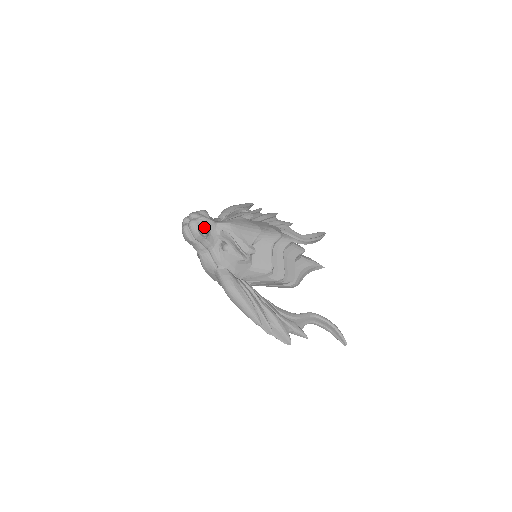
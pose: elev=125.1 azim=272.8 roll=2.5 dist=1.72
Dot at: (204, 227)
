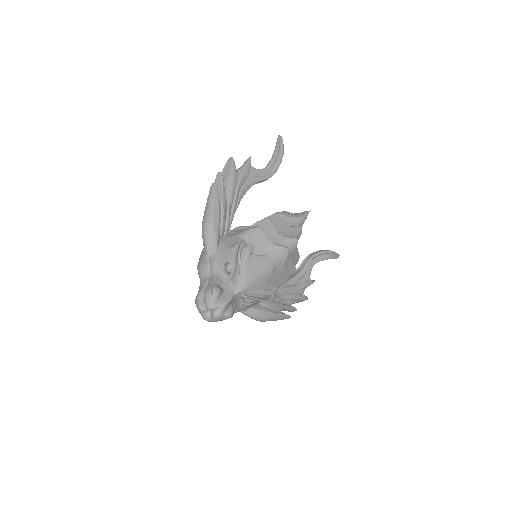
Dot at: (229, 311)
